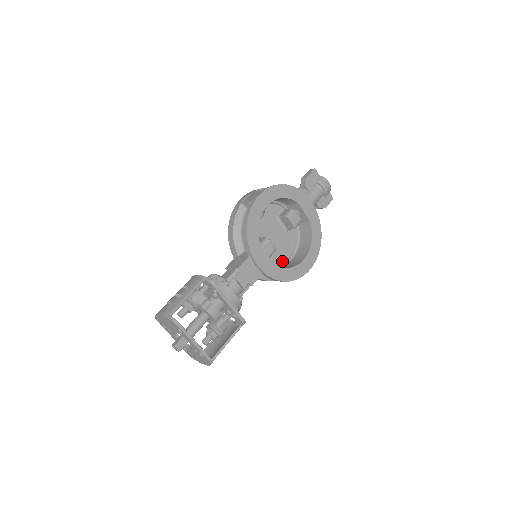
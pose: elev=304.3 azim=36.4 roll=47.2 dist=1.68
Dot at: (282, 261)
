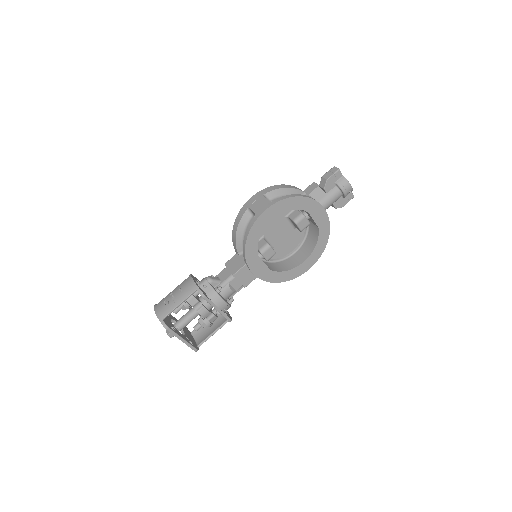
Dot at: (284, 255)
